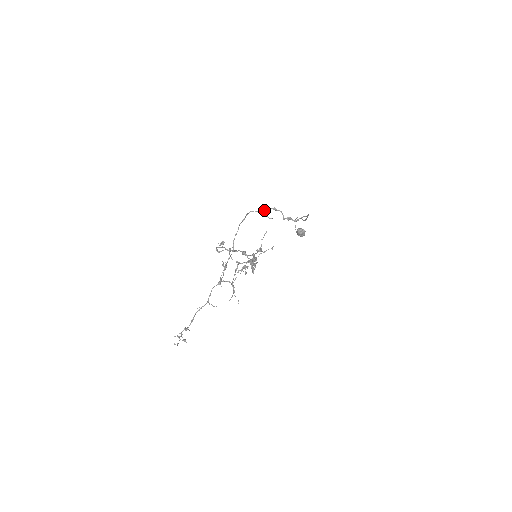
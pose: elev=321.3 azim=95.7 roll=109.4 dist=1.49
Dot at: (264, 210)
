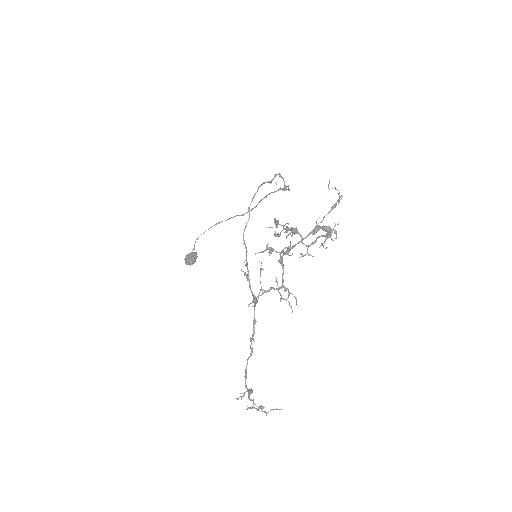
Dot at: (273, 178)
